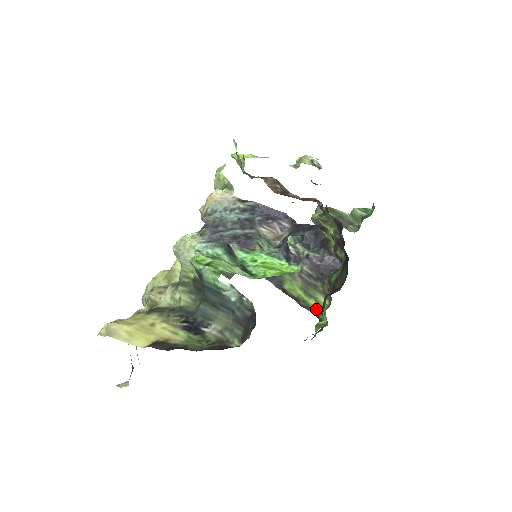
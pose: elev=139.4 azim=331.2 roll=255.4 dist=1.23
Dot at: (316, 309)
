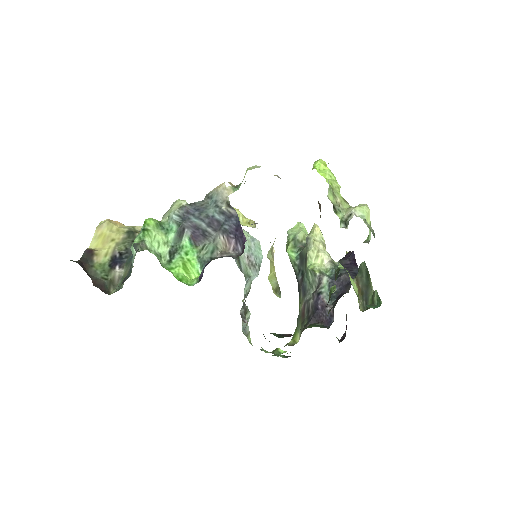
Dot at: occluded
